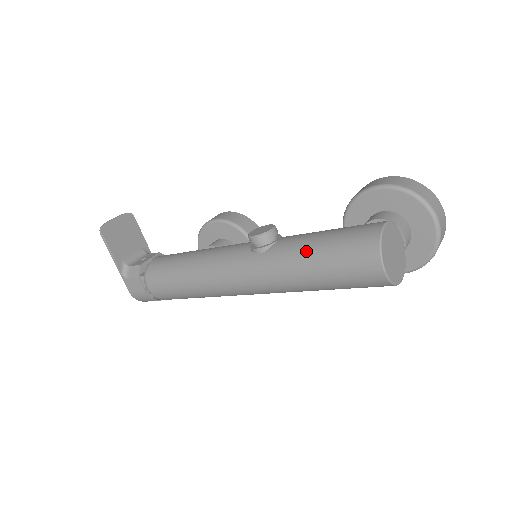
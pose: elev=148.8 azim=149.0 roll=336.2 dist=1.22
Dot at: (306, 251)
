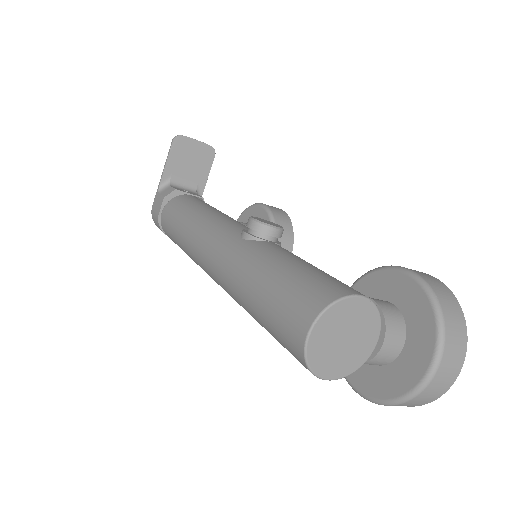
Dot at: (271, 262)
